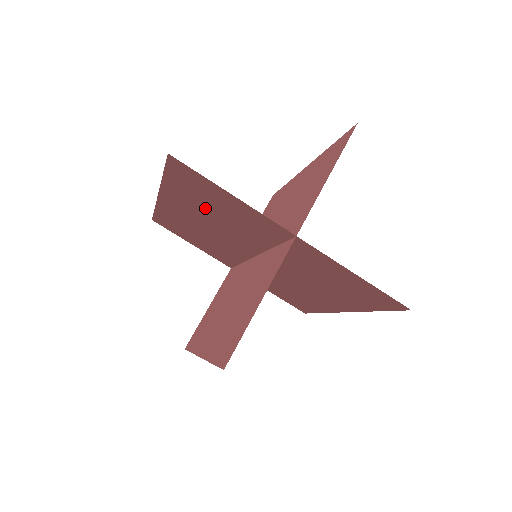
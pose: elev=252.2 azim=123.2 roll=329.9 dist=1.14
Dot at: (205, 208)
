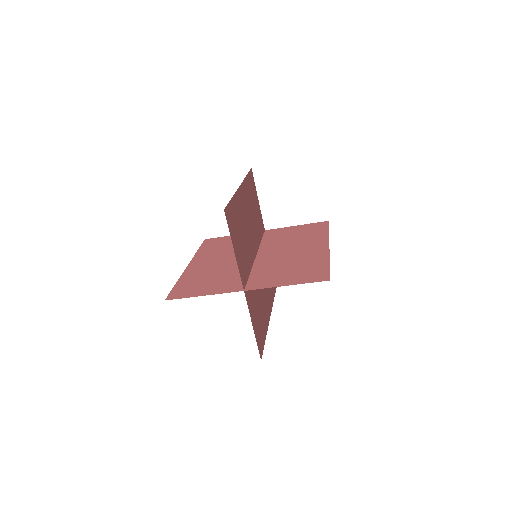
Dot at: (207, 275)
